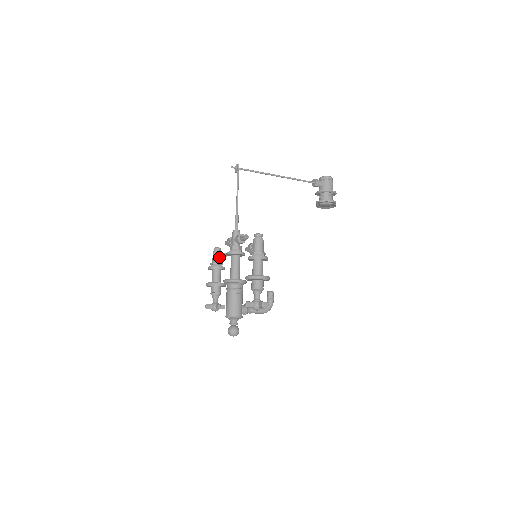
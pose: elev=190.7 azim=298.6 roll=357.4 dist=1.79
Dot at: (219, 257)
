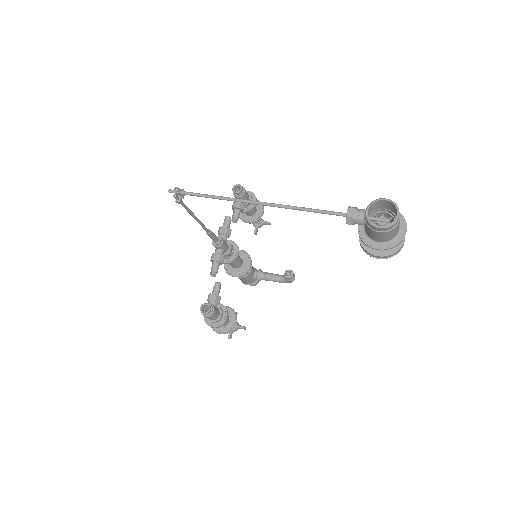
Dot at: (234, 209)
